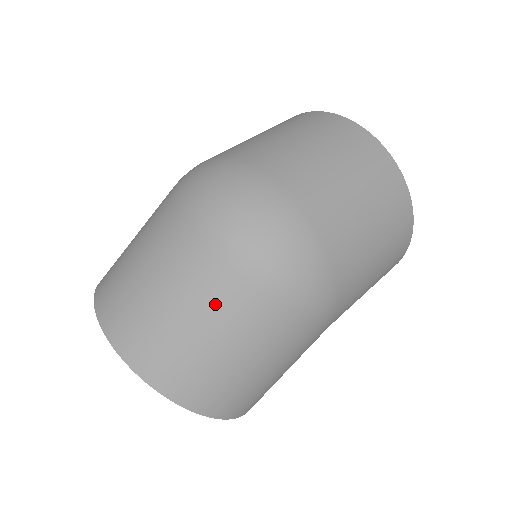
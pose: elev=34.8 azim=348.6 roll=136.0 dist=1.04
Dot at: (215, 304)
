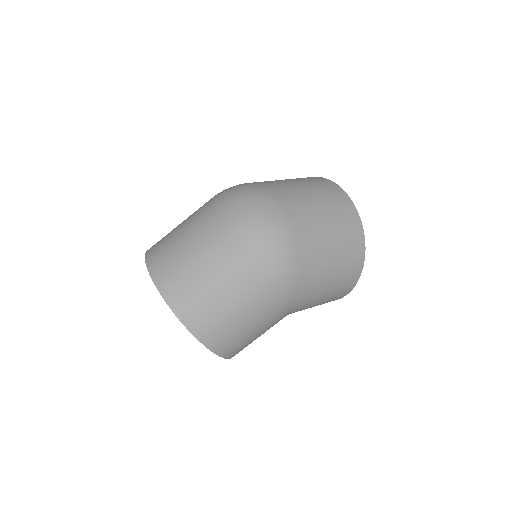
Dot at: (220, 256)
